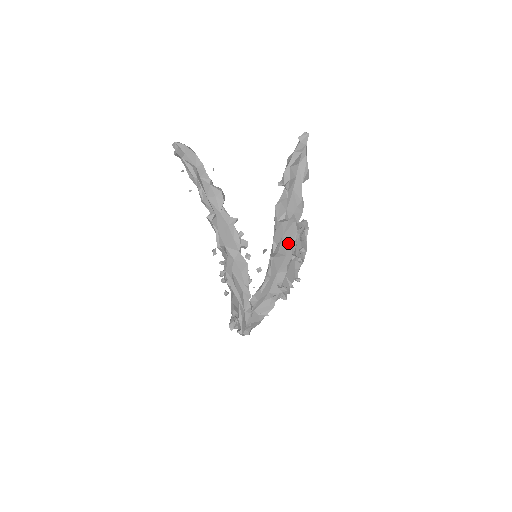
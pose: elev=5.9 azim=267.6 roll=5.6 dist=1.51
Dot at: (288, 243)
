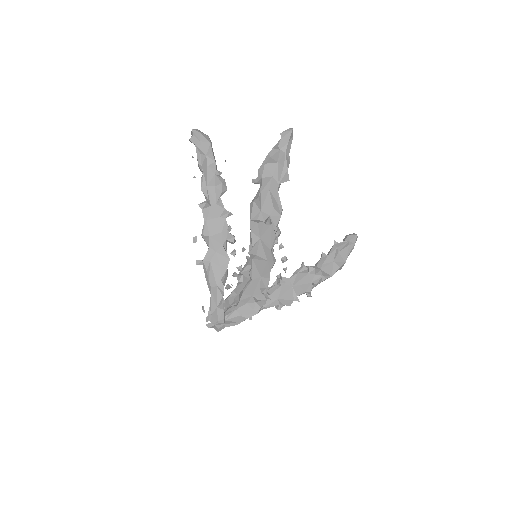
Dot at: (267, 247)
